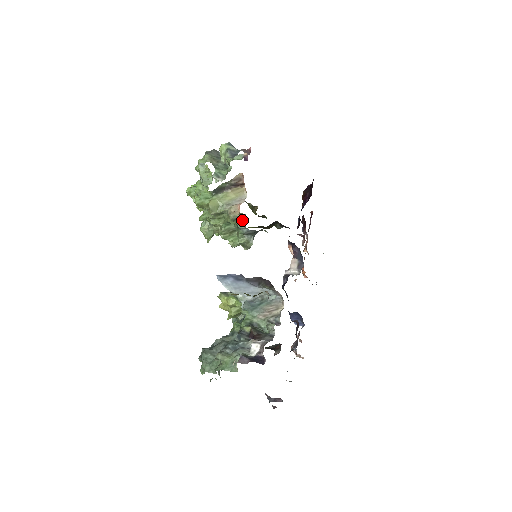
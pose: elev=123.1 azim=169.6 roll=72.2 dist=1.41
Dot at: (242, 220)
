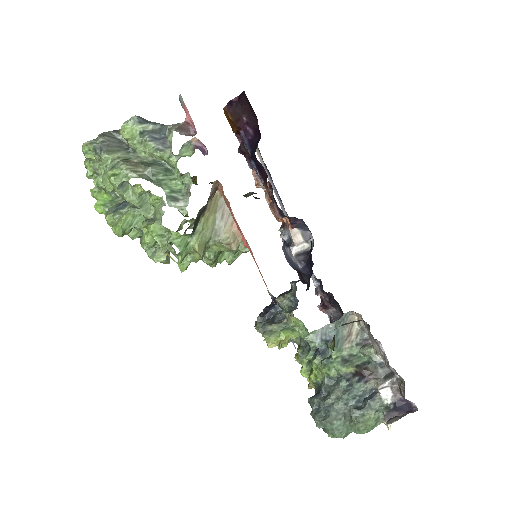
Dot at: occluded
